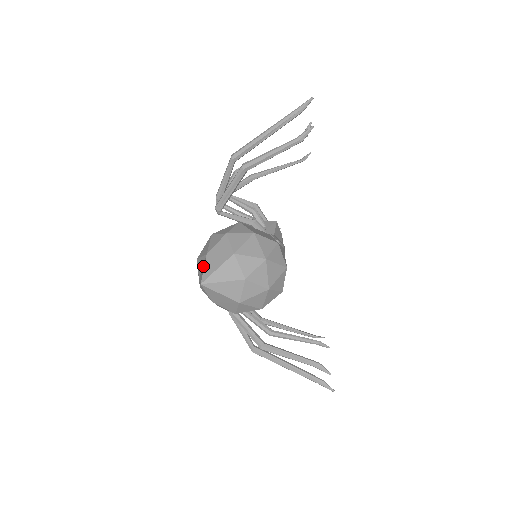
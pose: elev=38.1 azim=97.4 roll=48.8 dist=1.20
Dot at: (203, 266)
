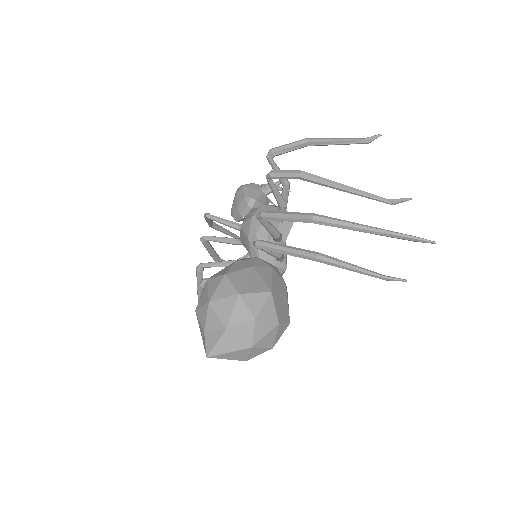
Dot at: (216, 335)
